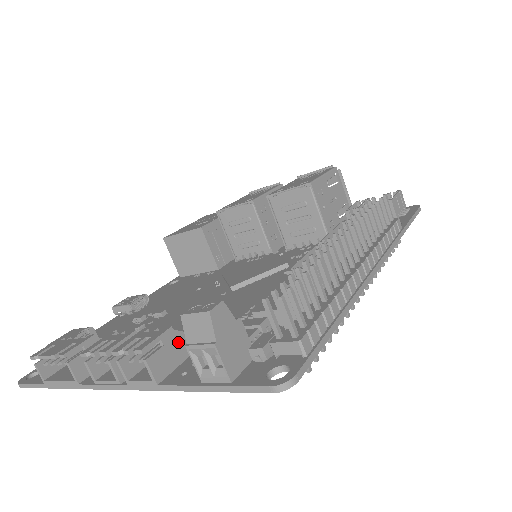
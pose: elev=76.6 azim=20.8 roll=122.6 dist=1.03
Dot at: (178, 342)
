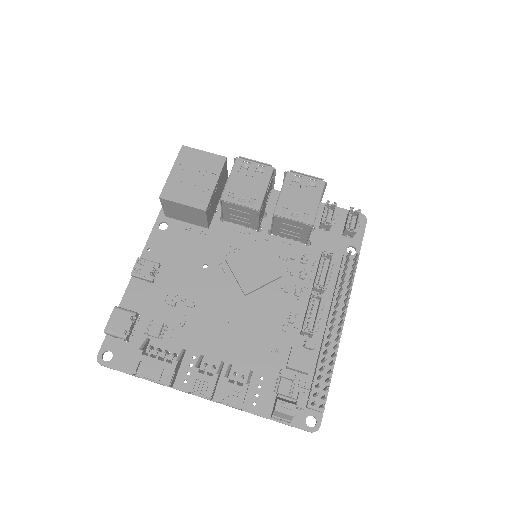
Dot at: occluded
